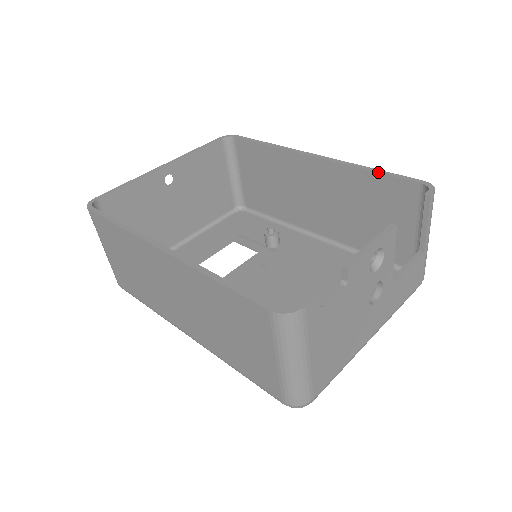
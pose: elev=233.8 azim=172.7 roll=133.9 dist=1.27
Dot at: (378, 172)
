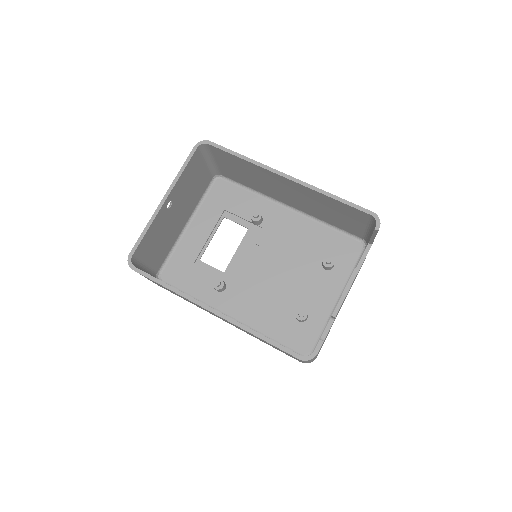
Dot at: (339, 201)
